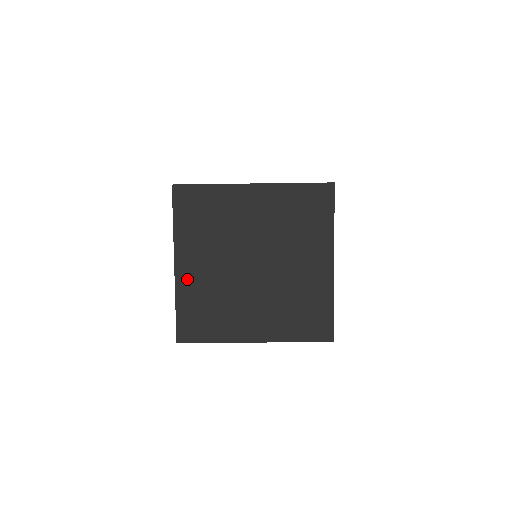
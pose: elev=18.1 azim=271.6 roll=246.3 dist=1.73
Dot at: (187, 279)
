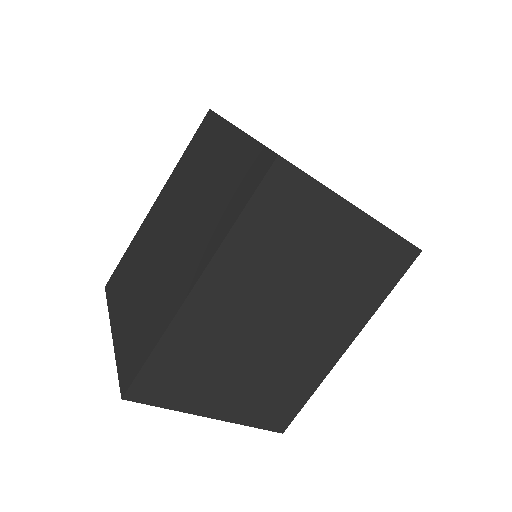
Dot at: occluded
